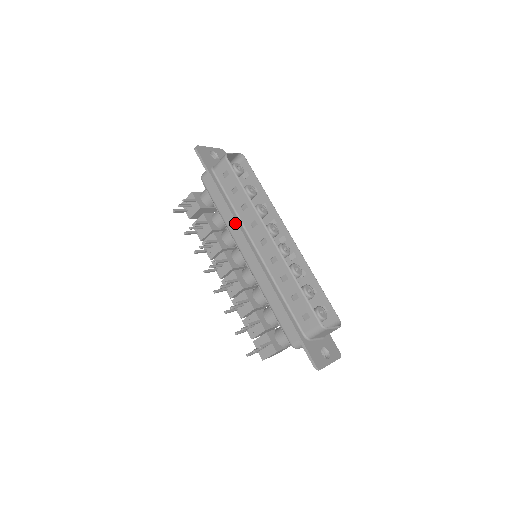
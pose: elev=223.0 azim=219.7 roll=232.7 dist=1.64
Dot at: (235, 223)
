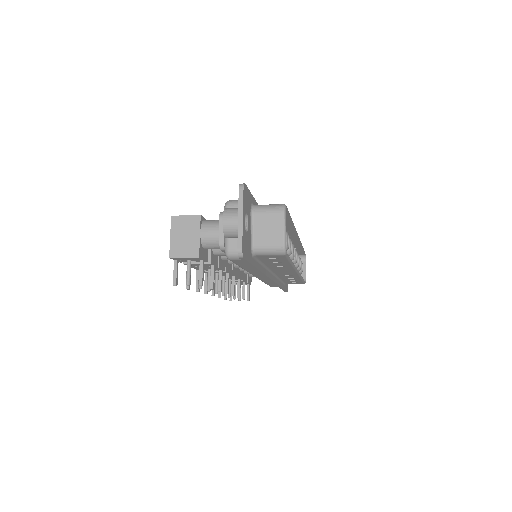
Dot at: (264, 276)
